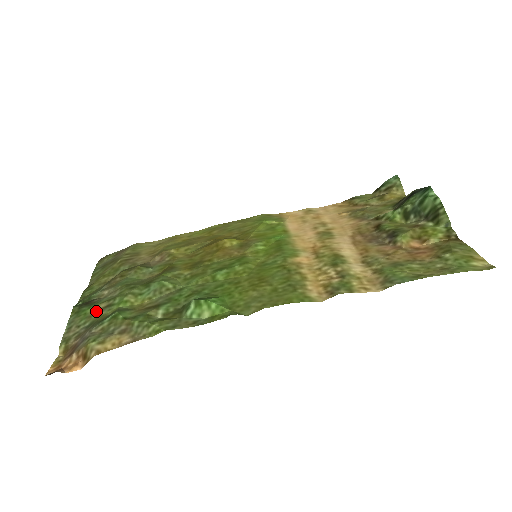
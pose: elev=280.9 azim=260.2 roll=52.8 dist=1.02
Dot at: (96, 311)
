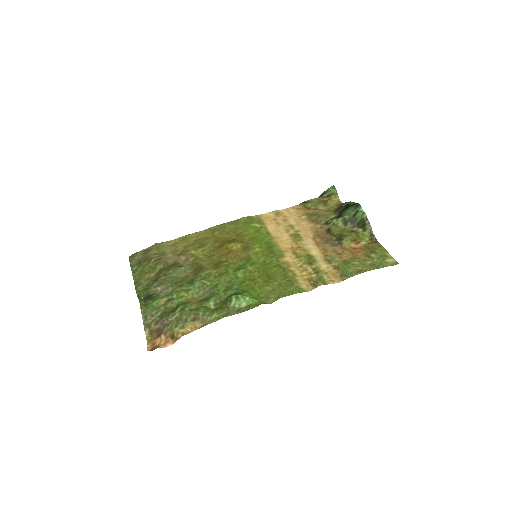
Dot at: (161, 304)
